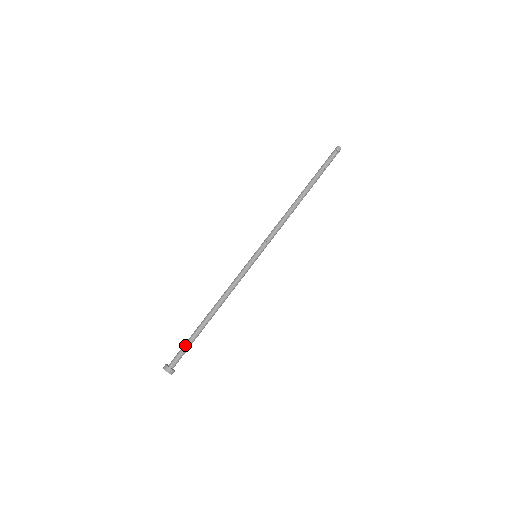
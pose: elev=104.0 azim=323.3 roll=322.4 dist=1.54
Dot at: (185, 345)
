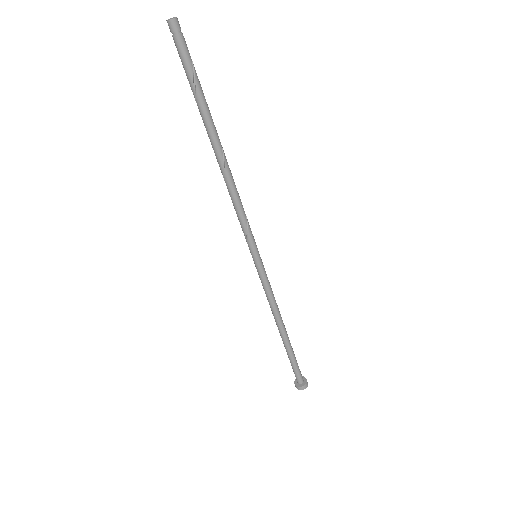
Dot at: (291, 365)
